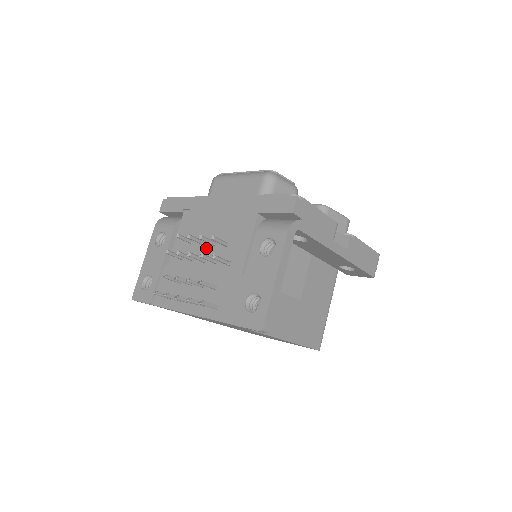
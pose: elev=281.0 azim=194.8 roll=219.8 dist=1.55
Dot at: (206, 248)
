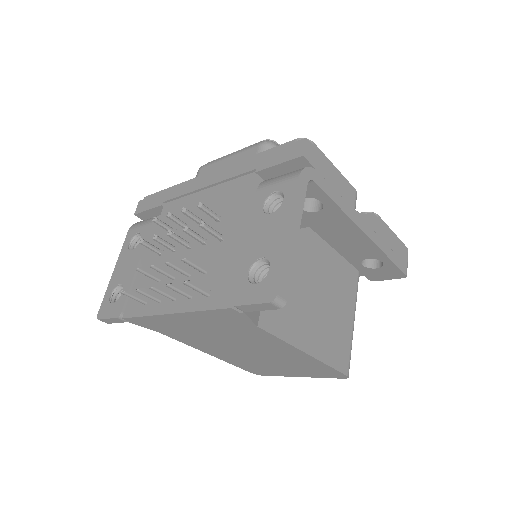
Dot at: occluded
